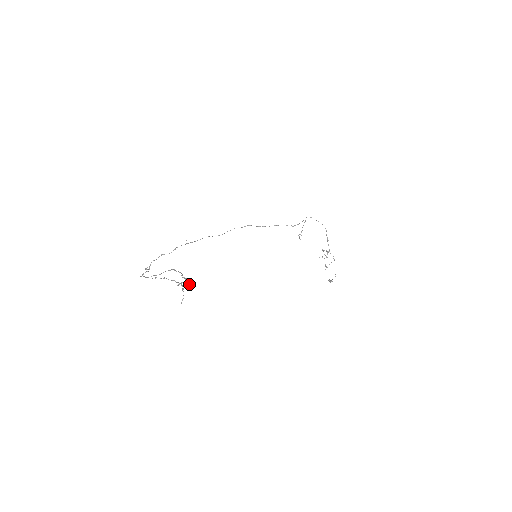
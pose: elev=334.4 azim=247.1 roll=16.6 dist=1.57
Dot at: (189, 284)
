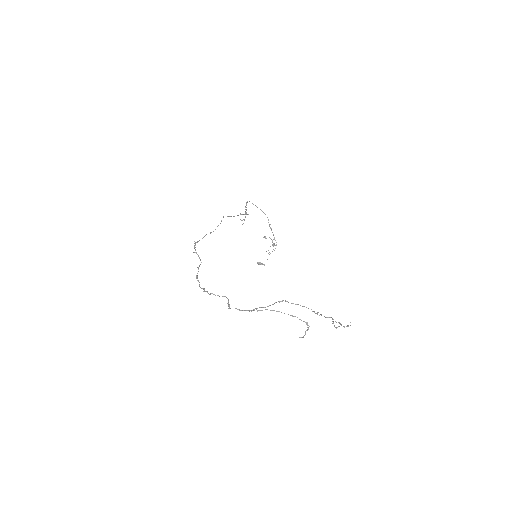
Dot at: (347, 325)
